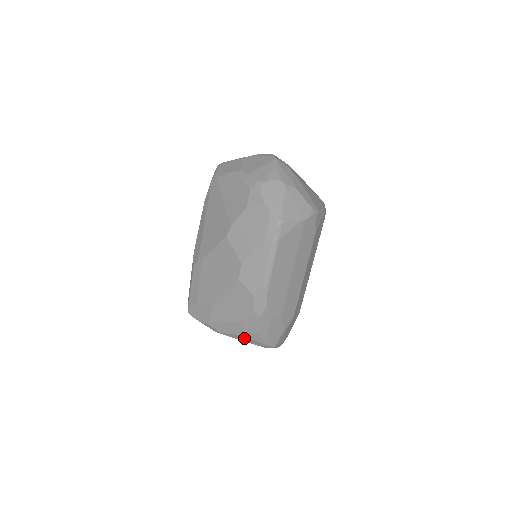
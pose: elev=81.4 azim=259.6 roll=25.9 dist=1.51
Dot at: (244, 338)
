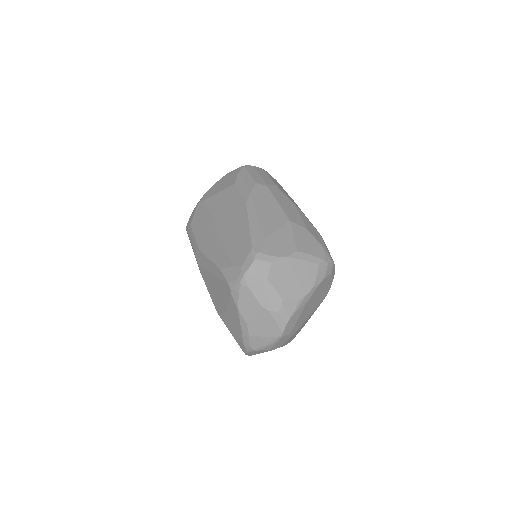
Dot at: occluded
